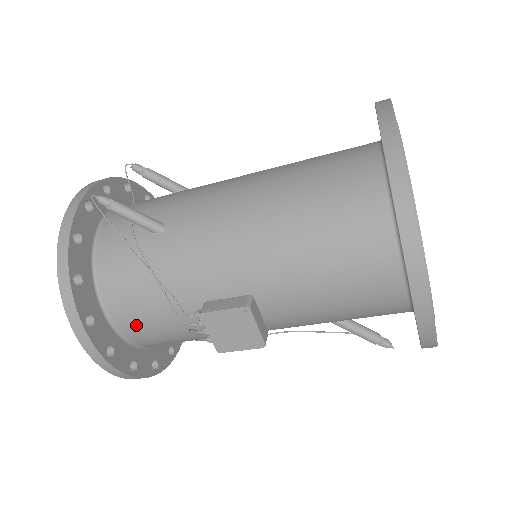
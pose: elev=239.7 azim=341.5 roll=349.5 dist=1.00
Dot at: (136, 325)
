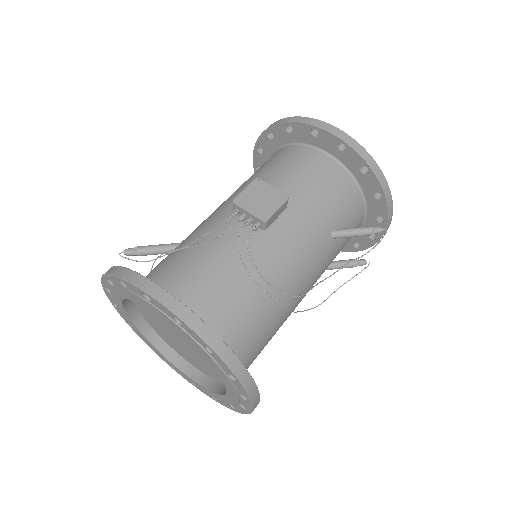
Dot at: (198, 296)
